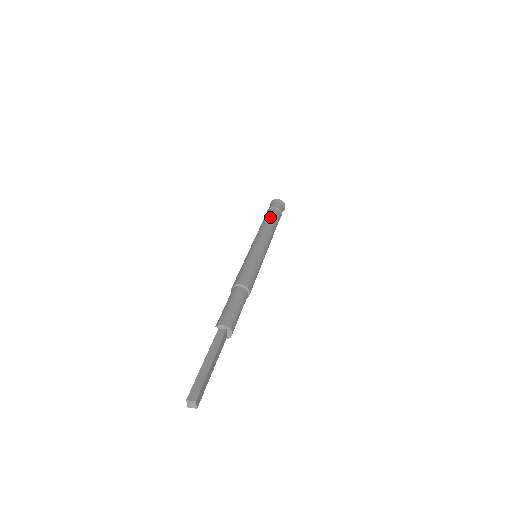
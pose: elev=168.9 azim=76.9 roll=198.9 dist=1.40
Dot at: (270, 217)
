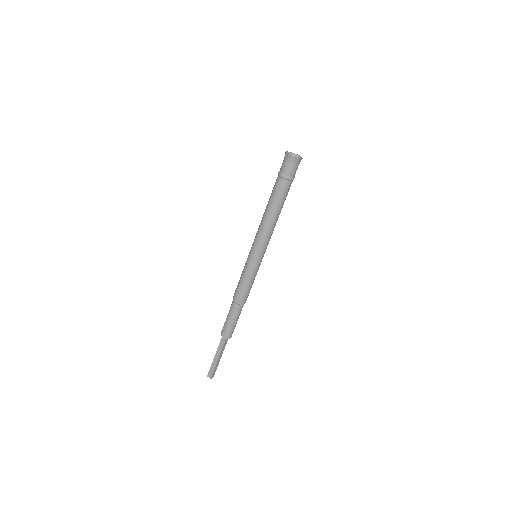
Dot at: (274, 200)
